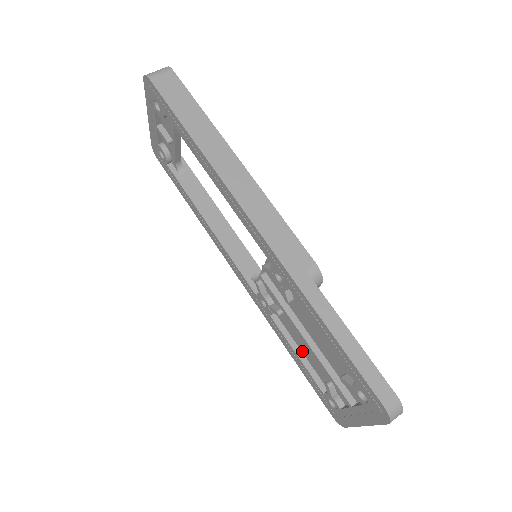
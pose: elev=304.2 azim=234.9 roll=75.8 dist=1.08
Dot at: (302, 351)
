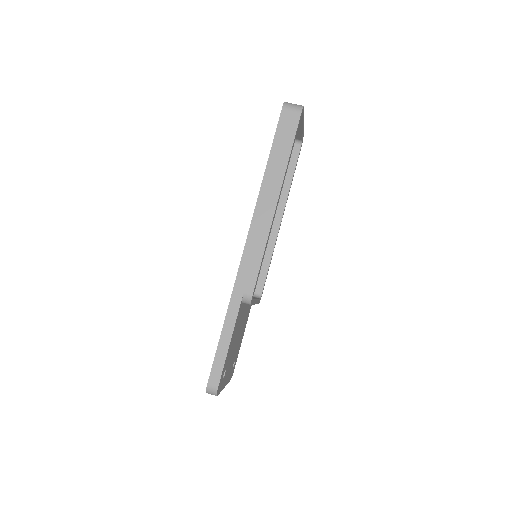
Dot at: occluded
